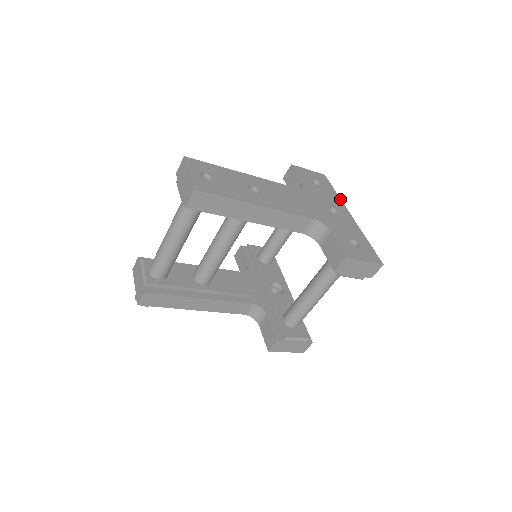
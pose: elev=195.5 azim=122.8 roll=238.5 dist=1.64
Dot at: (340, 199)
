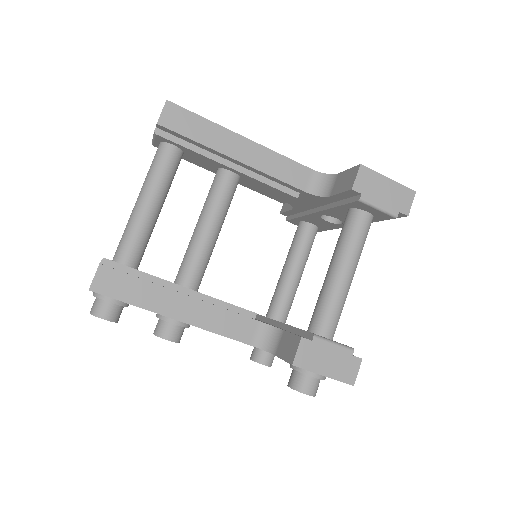
Dot at: occluded
